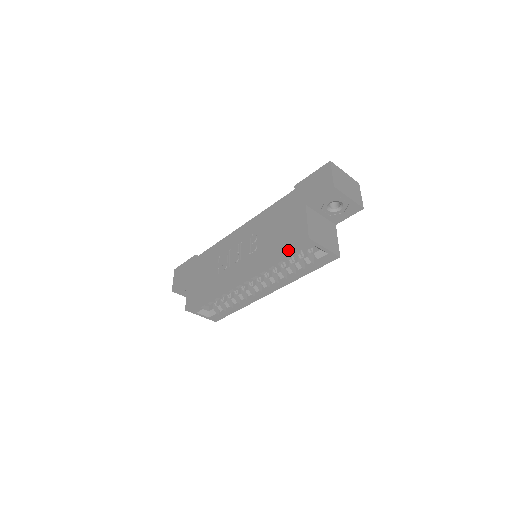
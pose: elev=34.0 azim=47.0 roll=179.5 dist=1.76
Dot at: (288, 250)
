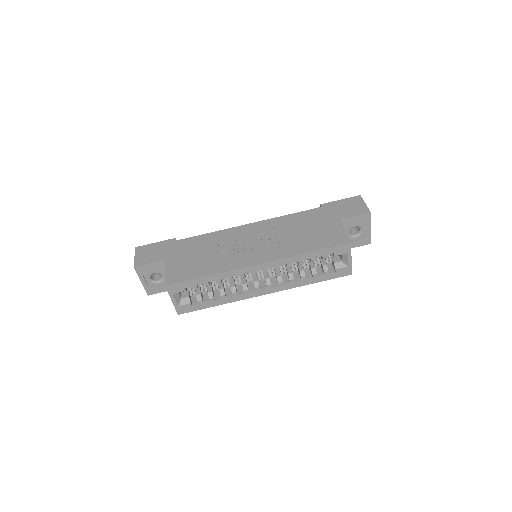
Dot at: (326, 249)
